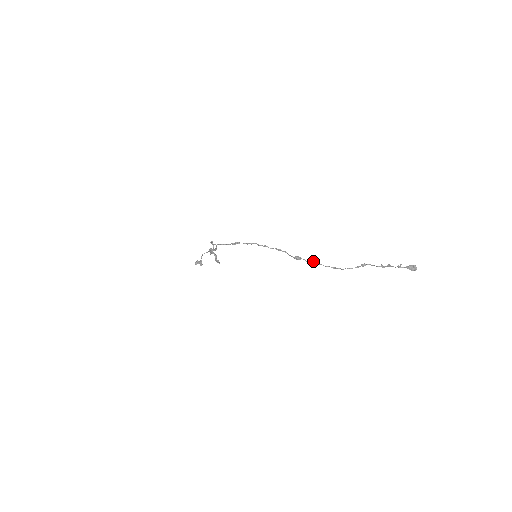
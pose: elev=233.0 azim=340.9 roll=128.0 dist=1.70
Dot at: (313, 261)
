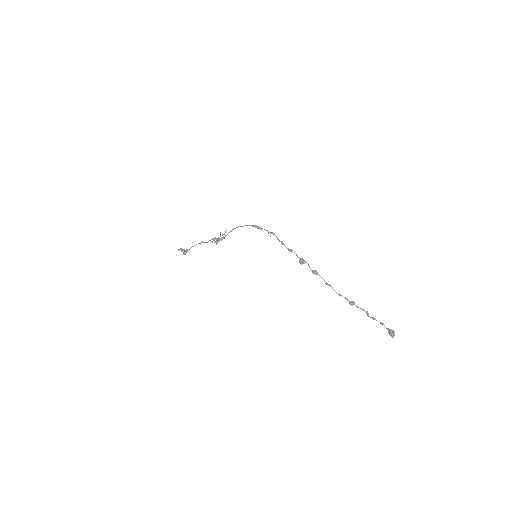
Dot at: (314, 270)
